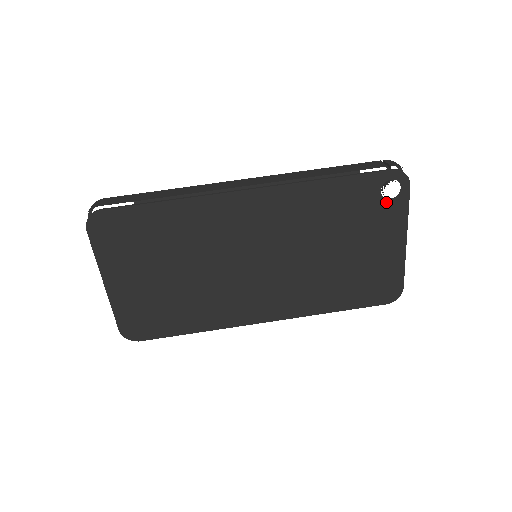
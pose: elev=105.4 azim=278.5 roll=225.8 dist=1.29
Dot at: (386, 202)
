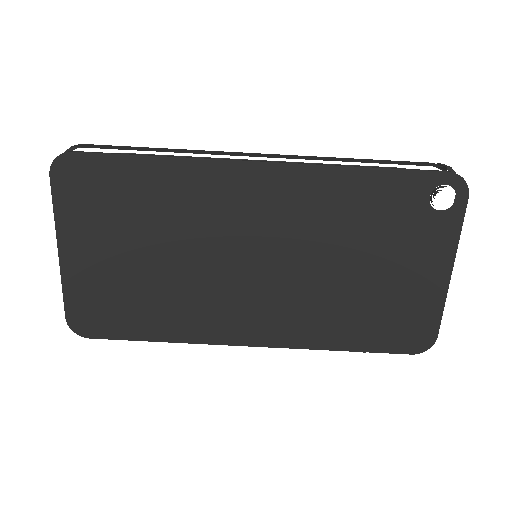
Dot at: (434, 214)
